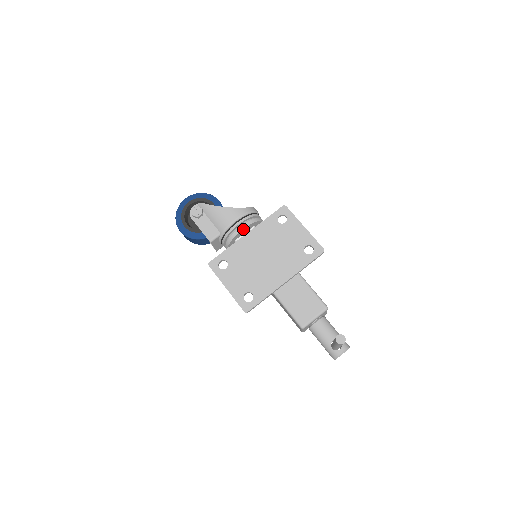
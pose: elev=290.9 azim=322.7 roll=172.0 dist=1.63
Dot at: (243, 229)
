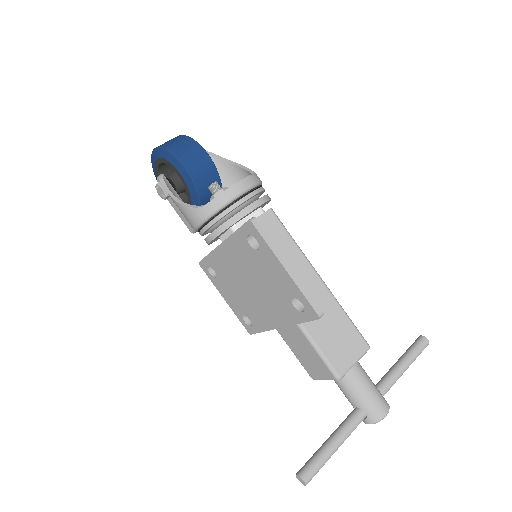
Dot at: (211, 241)
